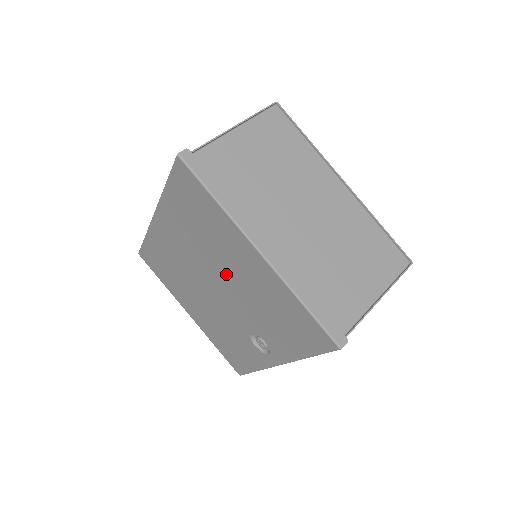
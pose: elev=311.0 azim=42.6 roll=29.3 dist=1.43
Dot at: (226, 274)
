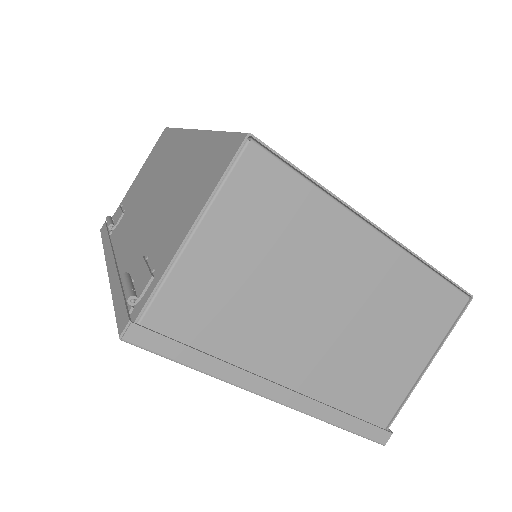
Dot at: occluded
